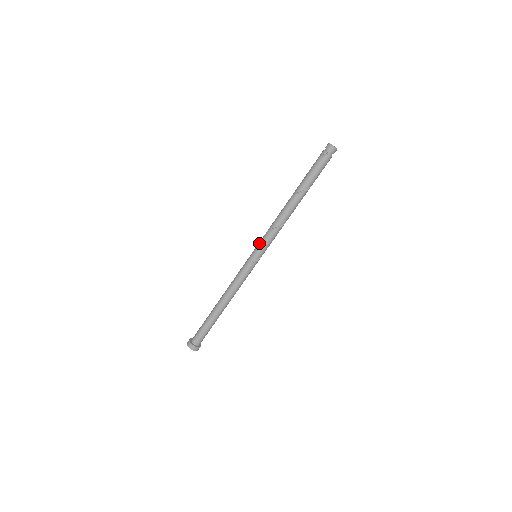
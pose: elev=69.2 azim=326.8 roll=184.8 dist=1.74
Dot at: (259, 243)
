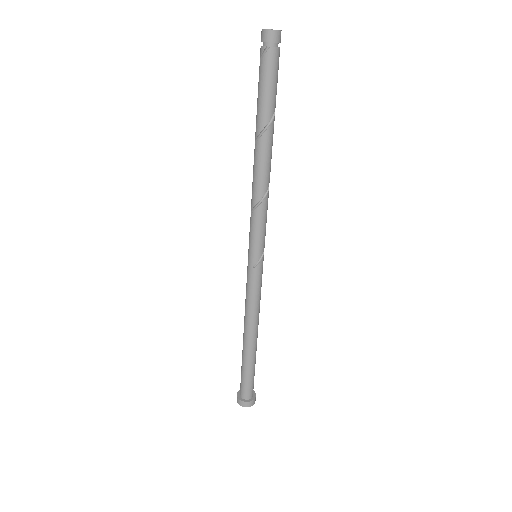
Dot at: occluded
